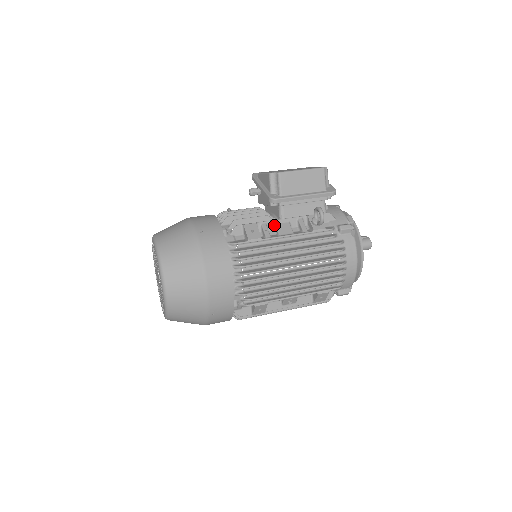
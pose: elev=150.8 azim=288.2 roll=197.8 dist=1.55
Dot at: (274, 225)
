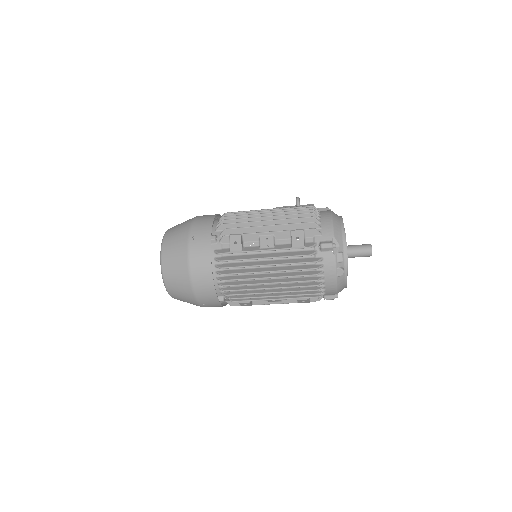
Dot at: occluded
